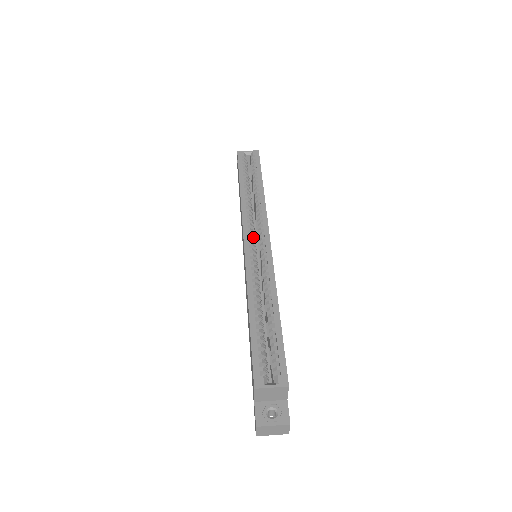
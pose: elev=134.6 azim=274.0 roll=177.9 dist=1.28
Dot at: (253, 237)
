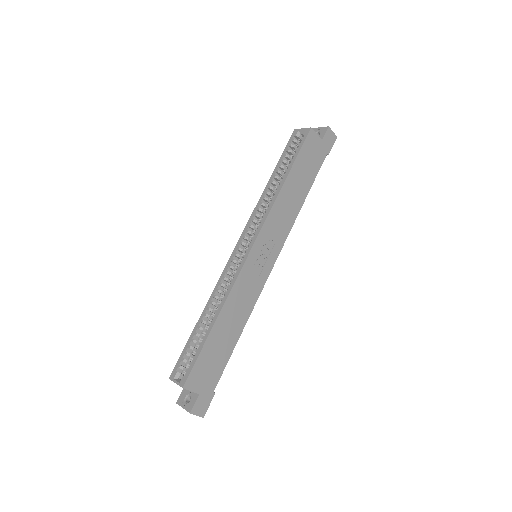
Dot at: (248, 240)
